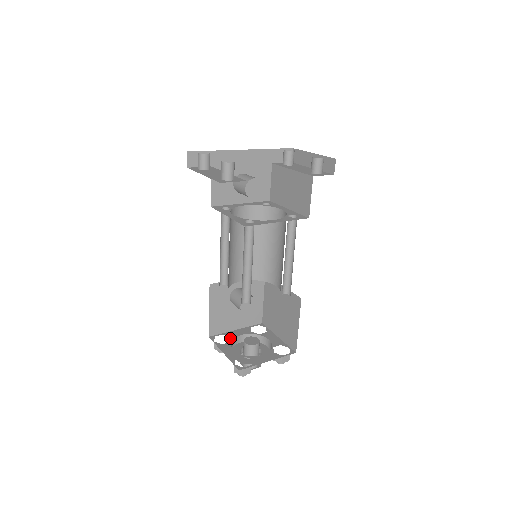
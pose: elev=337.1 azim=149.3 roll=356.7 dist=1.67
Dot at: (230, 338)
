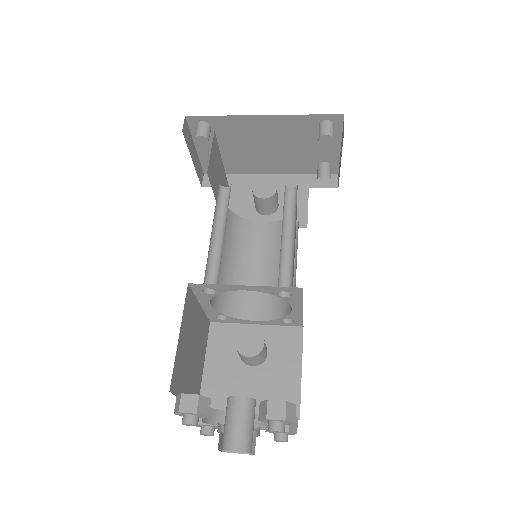
Dot at: (222, 411)
